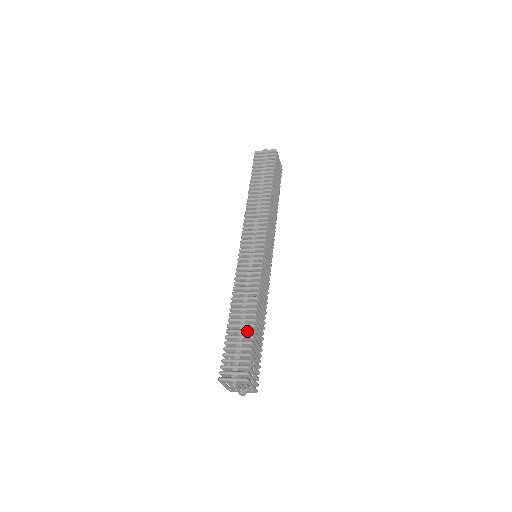
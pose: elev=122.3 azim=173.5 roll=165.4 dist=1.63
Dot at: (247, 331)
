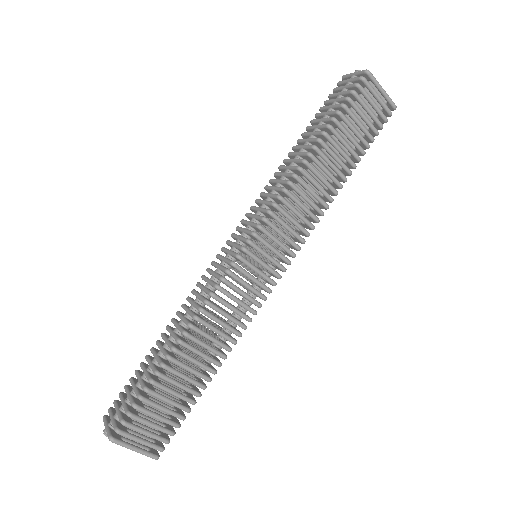
Dot at: (152, 369)
